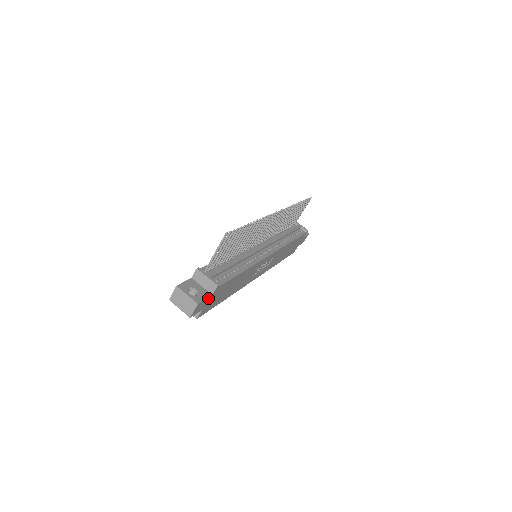
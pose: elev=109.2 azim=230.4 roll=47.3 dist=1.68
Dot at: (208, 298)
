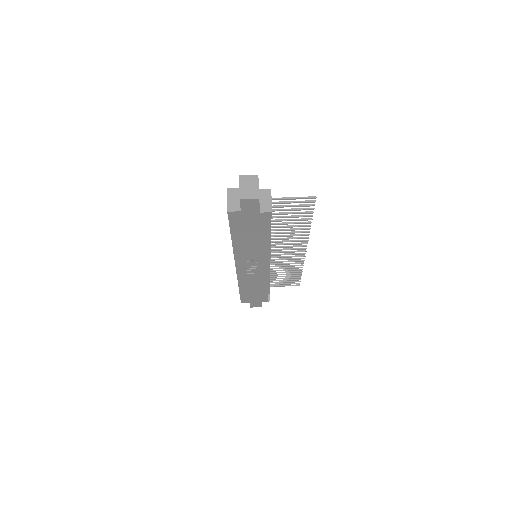
Dot at: (257, 209)
